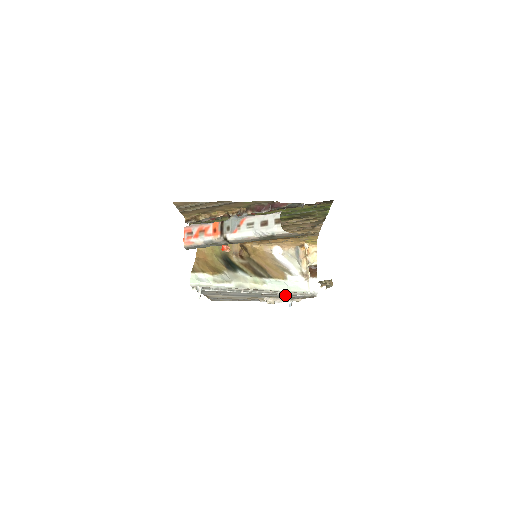
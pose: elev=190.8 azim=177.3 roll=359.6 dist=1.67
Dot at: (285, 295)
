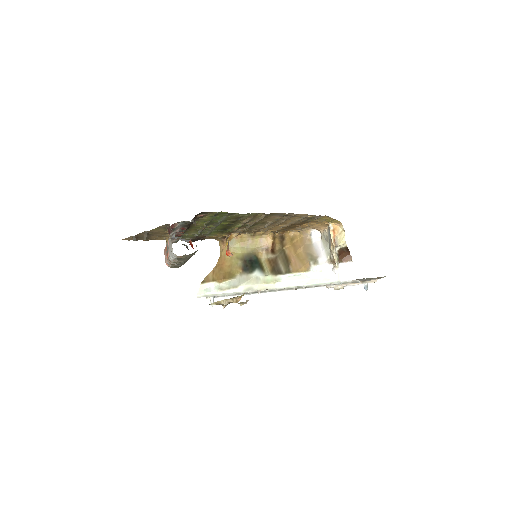
Dot at: occluded
